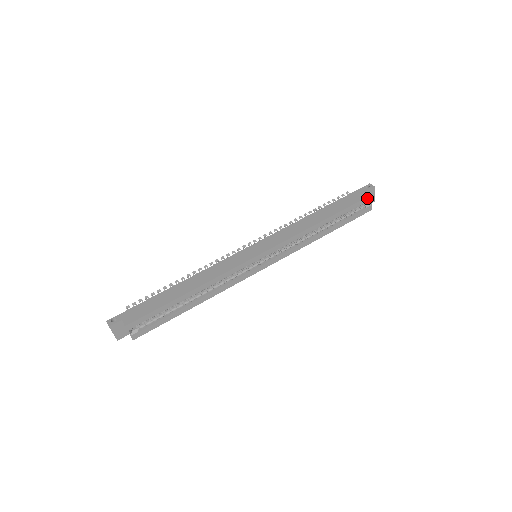
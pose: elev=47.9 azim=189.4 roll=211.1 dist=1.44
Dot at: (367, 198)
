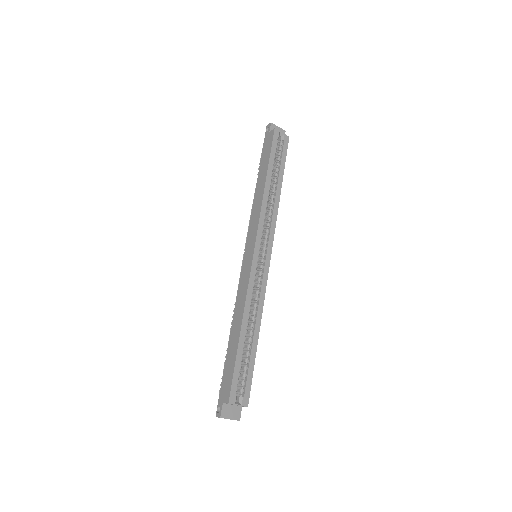
Dot at: (275, 134)
